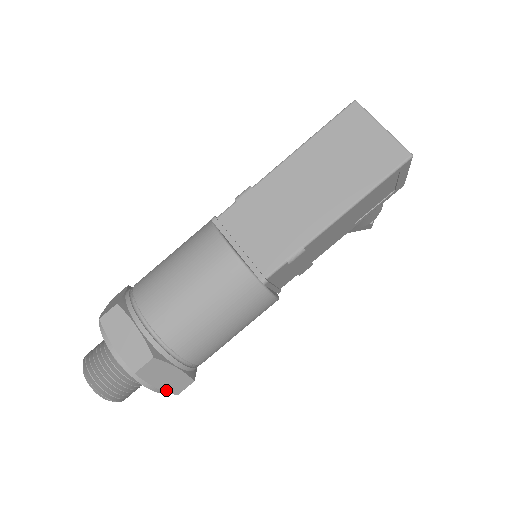
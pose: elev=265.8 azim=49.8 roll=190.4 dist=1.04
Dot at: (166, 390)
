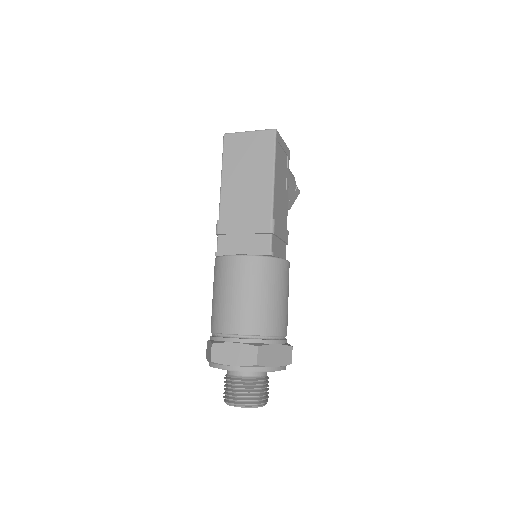
Dot at: (283, 365)
